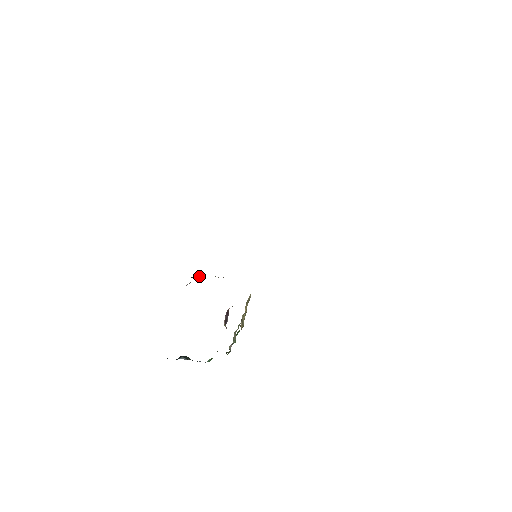
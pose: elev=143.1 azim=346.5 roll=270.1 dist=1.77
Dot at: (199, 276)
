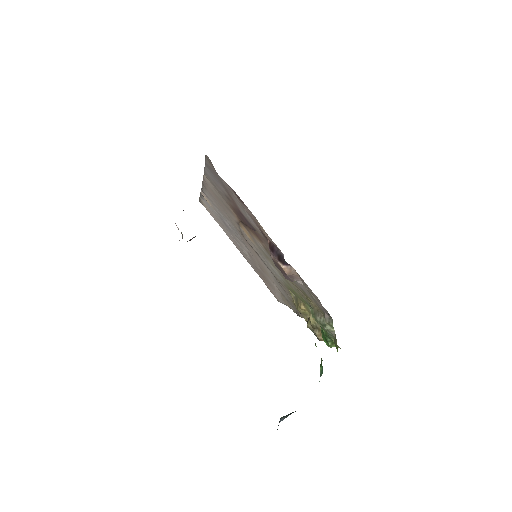
Dot at: occluded
